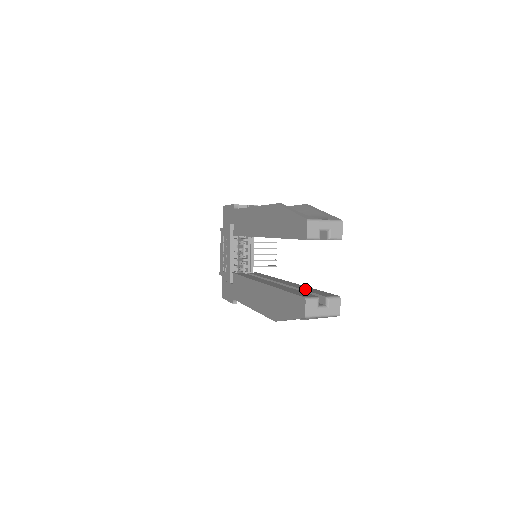
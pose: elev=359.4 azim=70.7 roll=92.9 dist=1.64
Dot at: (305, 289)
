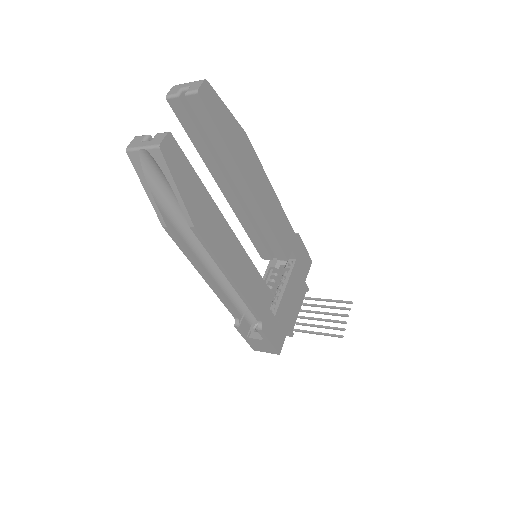
Dot at: occluded
